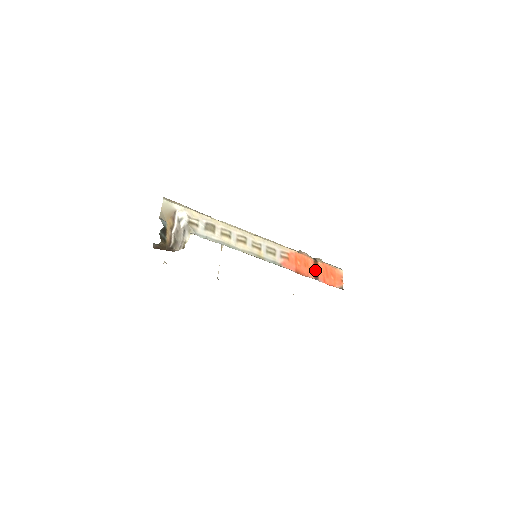
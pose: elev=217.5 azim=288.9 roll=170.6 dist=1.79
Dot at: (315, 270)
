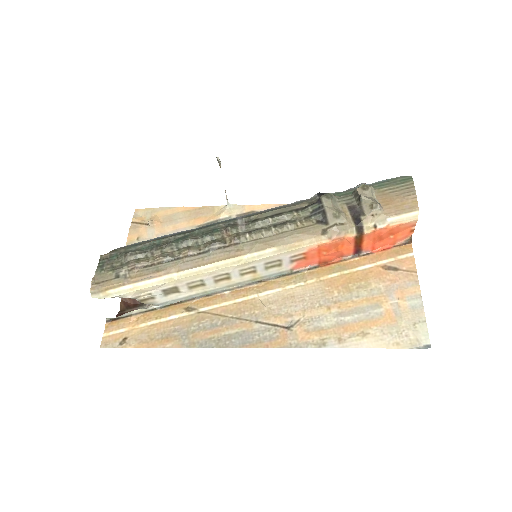
Dot at: (356, 245)
